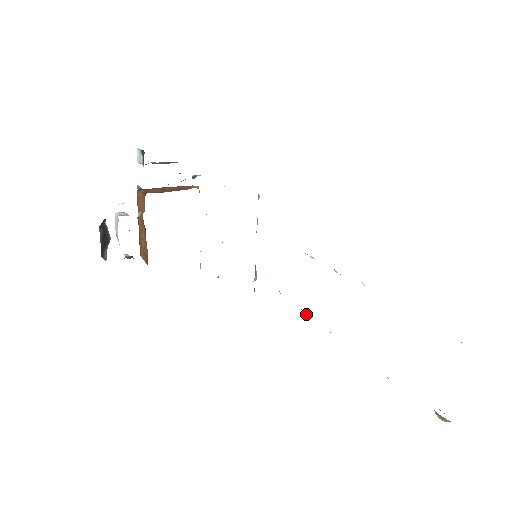
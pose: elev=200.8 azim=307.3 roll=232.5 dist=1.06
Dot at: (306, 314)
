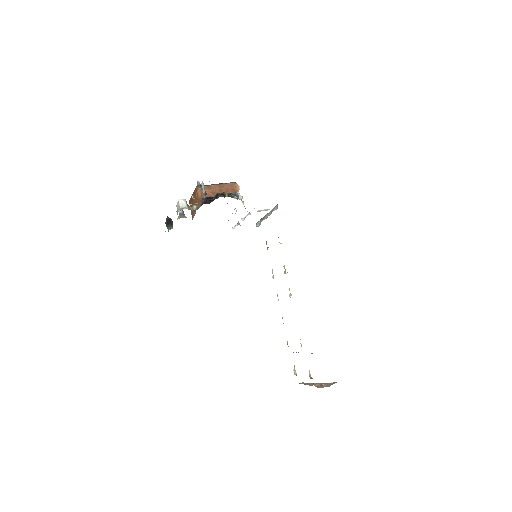
Dot at: (273, 277)
